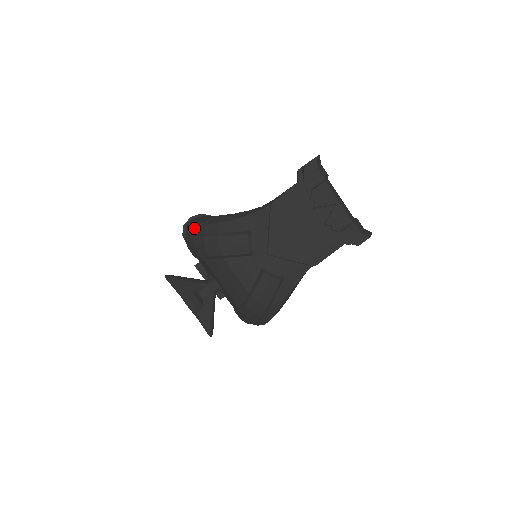
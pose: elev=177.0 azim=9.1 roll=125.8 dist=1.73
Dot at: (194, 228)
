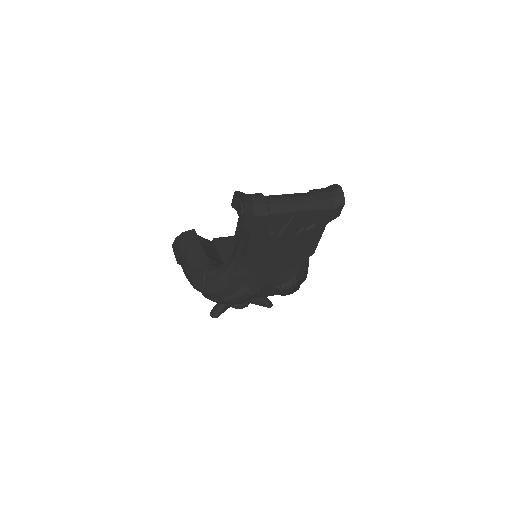
Dot at: occluded
